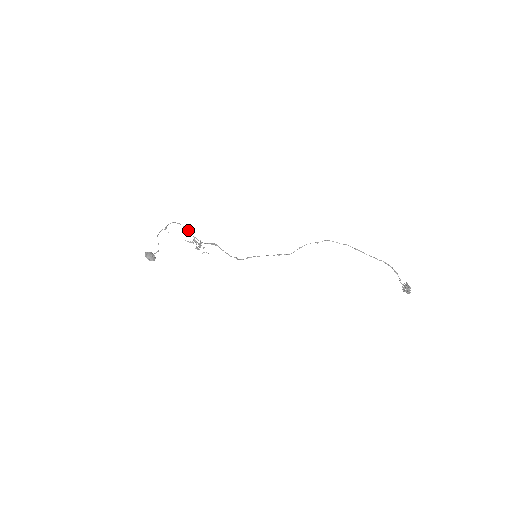
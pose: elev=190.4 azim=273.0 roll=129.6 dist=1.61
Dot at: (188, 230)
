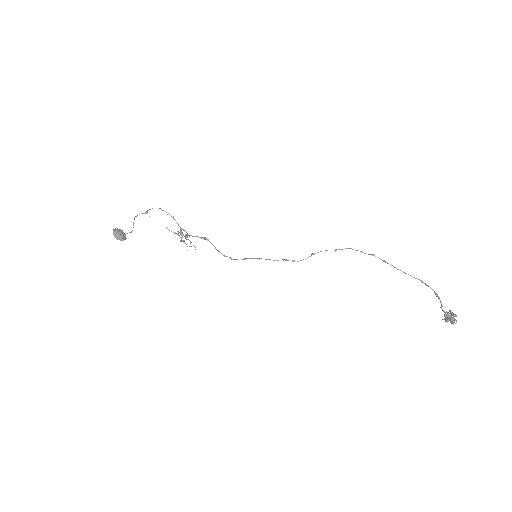
Dot at: occluded
